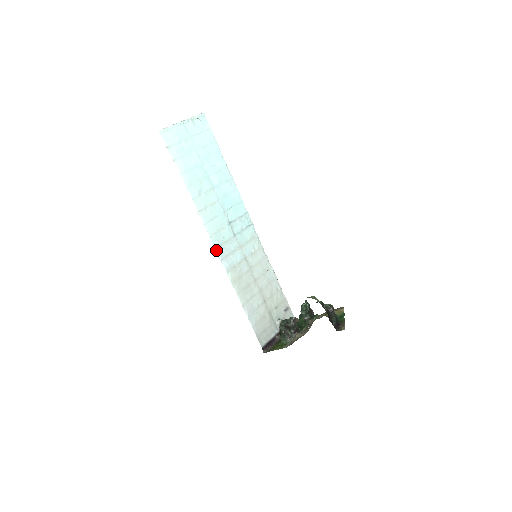
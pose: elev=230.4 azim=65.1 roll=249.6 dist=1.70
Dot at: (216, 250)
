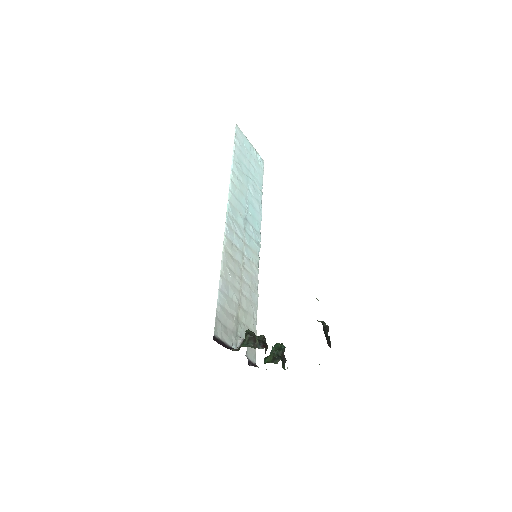
Dot at: (227, 214)
